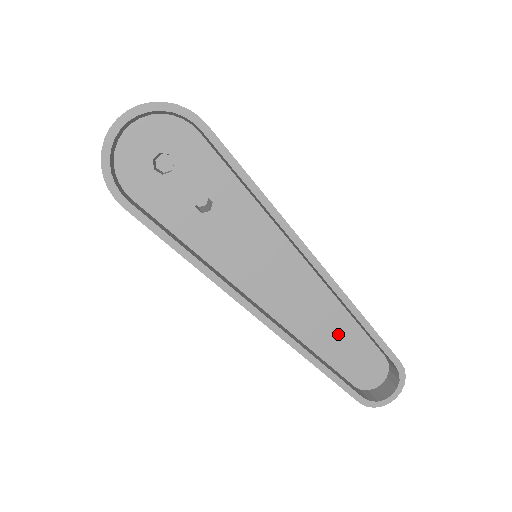
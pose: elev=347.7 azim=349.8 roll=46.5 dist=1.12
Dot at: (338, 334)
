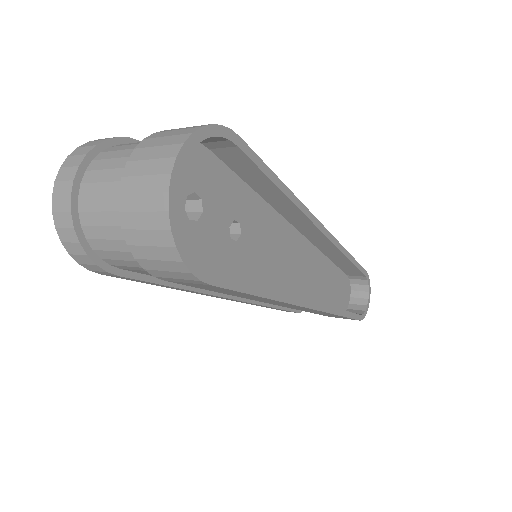
Dot at: (328, 280)
